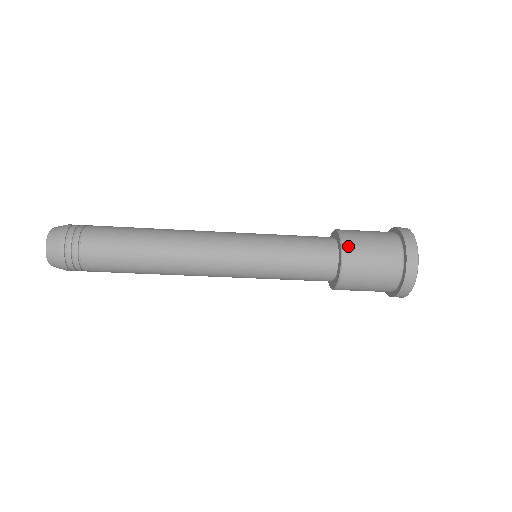
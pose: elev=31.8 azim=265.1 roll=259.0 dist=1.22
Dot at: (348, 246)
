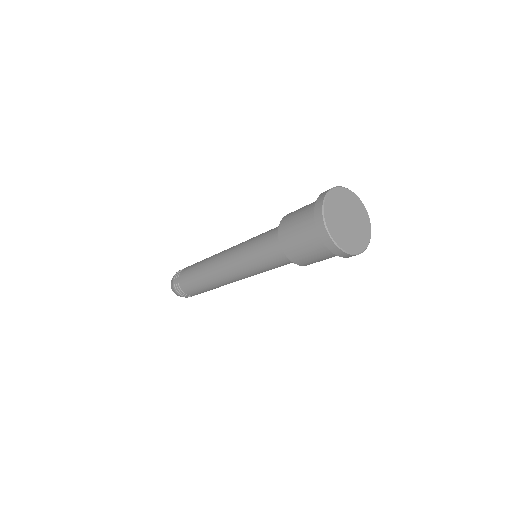
Dot at: (284, 246)
